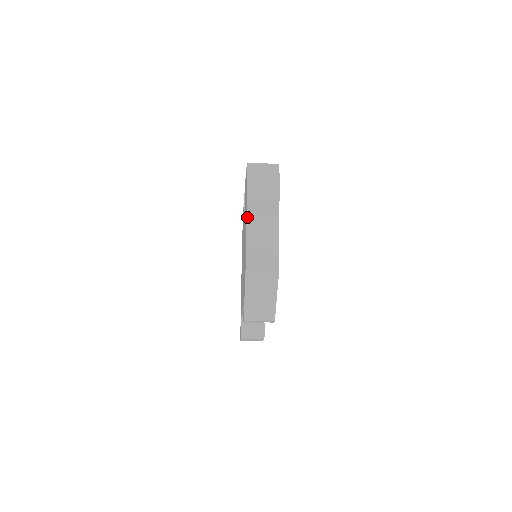
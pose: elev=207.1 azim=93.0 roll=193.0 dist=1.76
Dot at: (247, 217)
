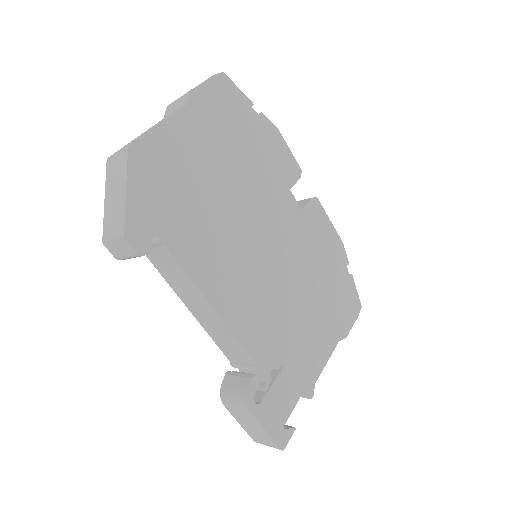
Dot at: occluded
